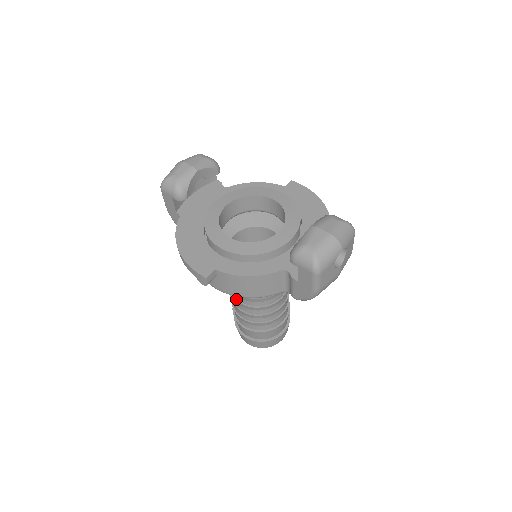
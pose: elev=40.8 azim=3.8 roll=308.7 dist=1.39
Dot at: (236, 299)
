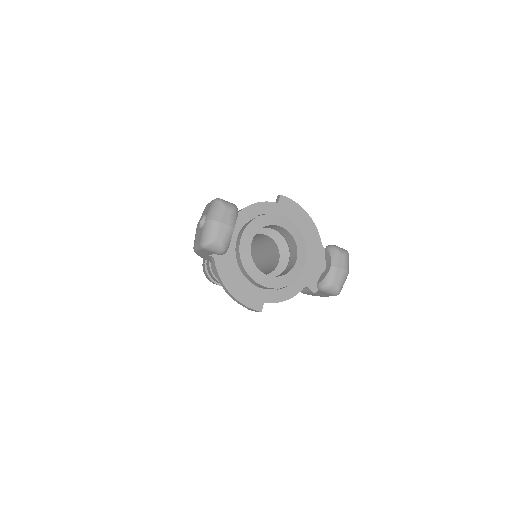
Dot at: occluded
